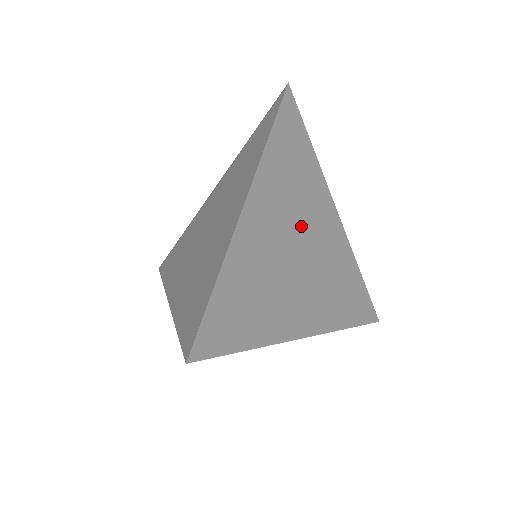
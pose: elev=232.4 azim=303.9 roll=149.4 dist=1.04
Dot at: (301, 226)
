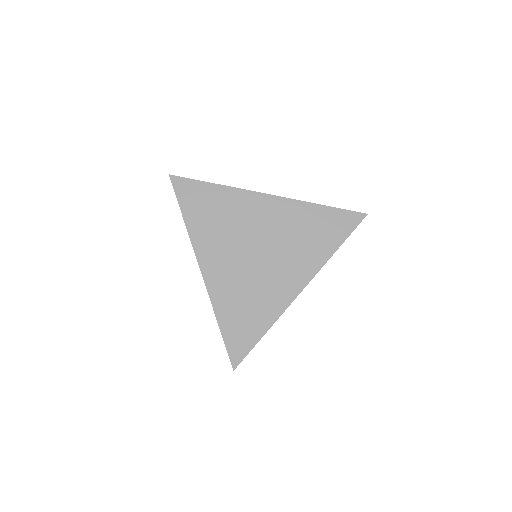
Dot at: occluded
